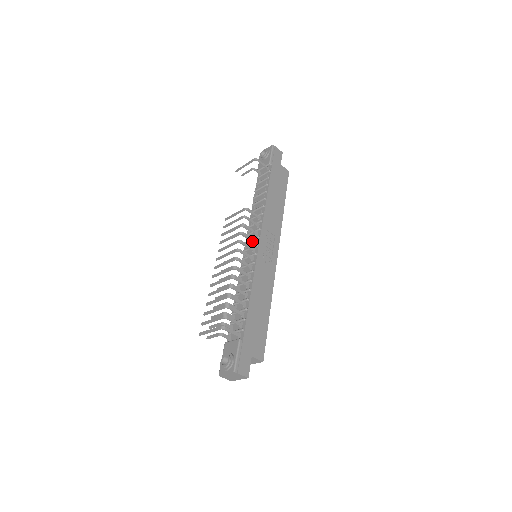
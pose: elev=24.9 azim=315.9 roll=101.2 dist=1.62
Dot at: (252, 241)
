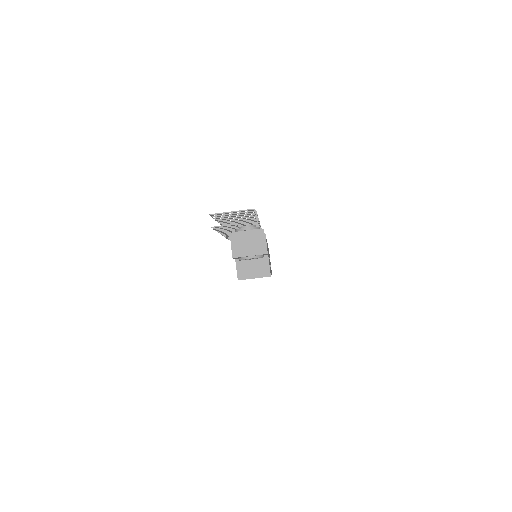
Dot at: occluded
